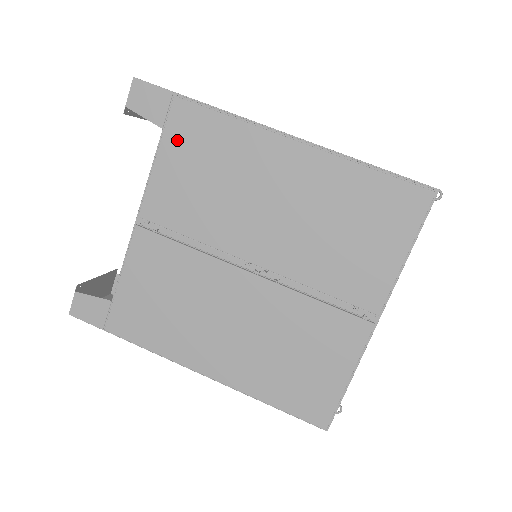
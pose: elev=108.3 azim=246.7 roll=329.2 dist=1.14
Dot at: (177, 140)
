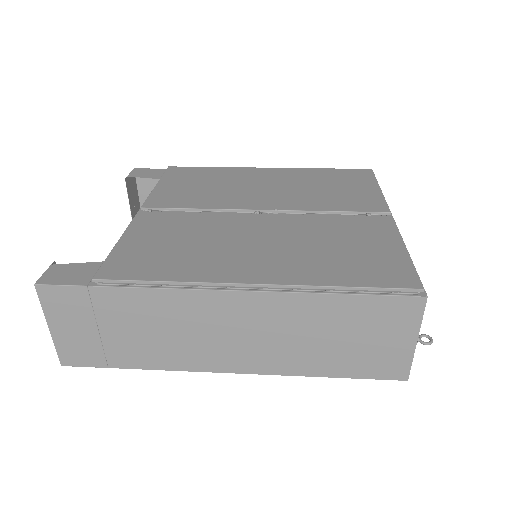
Dot at: (174, 177)
